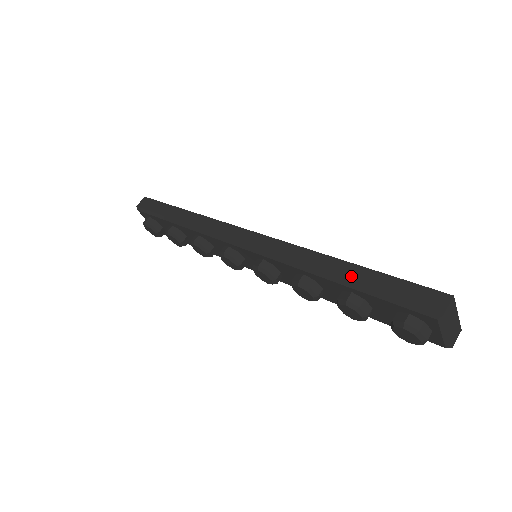
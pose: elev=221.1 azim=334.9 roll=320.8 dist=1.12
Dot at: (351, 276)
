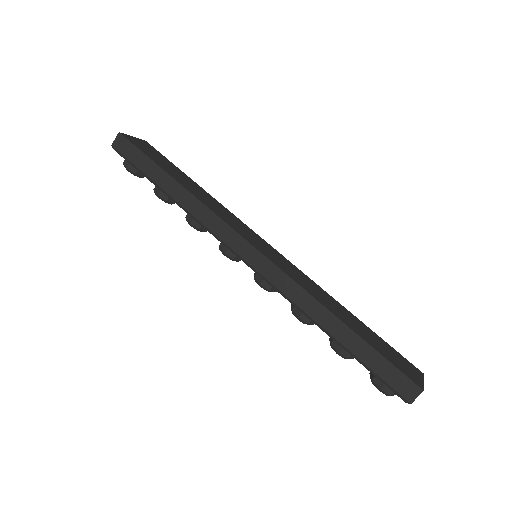
Dot at: (346, 341)
